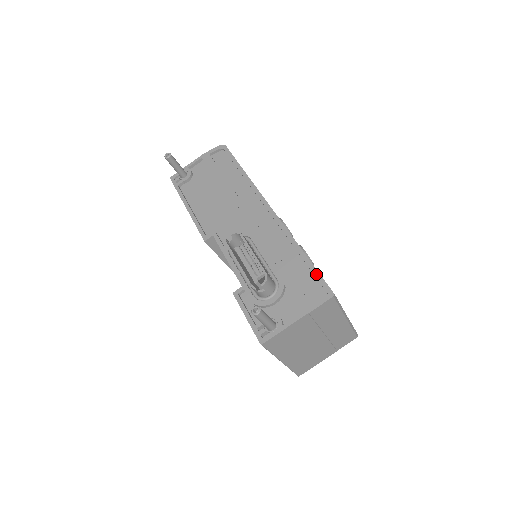
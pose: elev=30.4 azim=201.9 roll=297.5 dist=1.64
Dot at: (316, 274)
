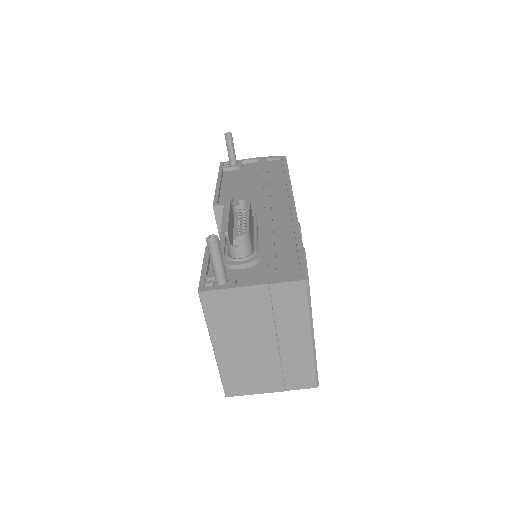
Dot at: (301, 258)
